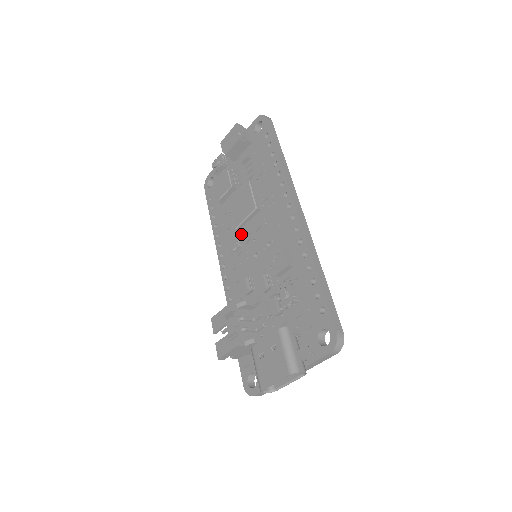
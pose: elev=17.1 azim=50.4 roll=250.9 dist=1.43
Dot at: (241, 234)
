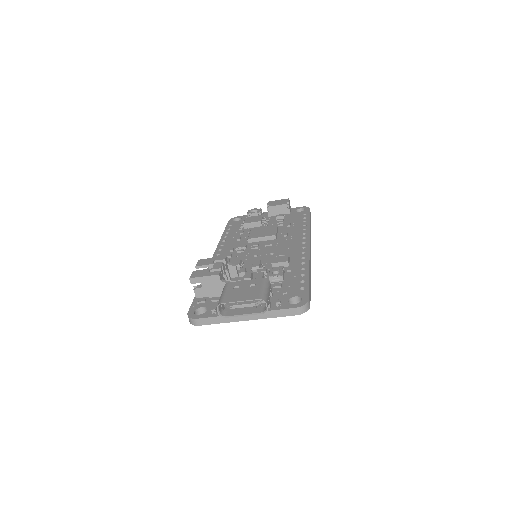
Dot at: (249, 244)
